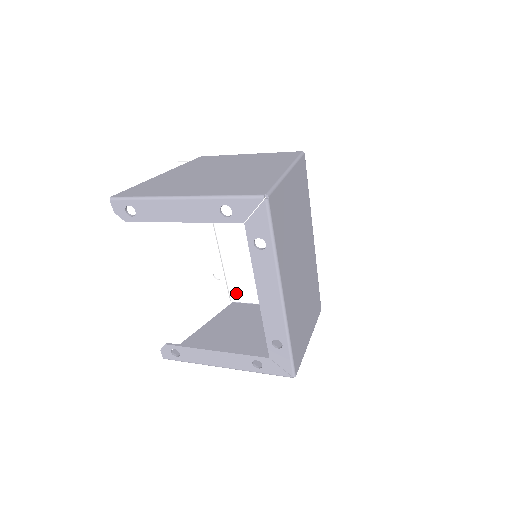
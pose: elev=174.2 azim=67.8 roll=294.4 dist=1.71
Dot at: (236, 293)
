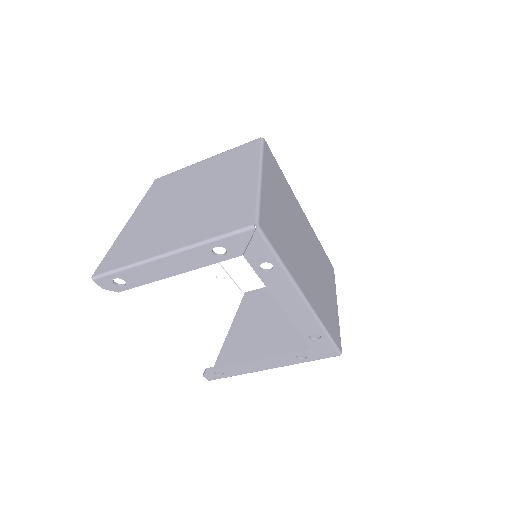
Dot at: (245, 284)
